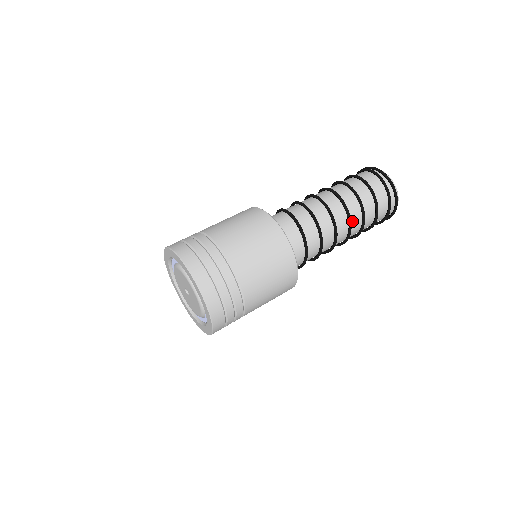
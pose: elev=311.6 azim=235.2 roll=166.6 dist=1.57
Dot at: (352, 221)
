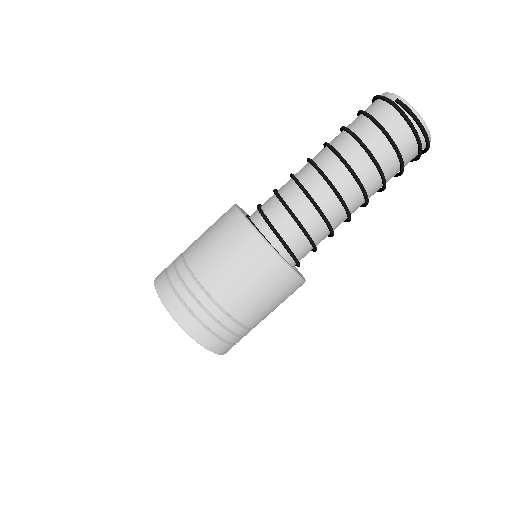
Dot at: occluded
